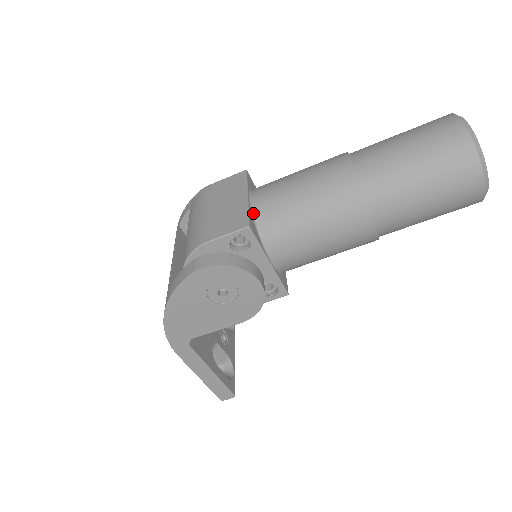
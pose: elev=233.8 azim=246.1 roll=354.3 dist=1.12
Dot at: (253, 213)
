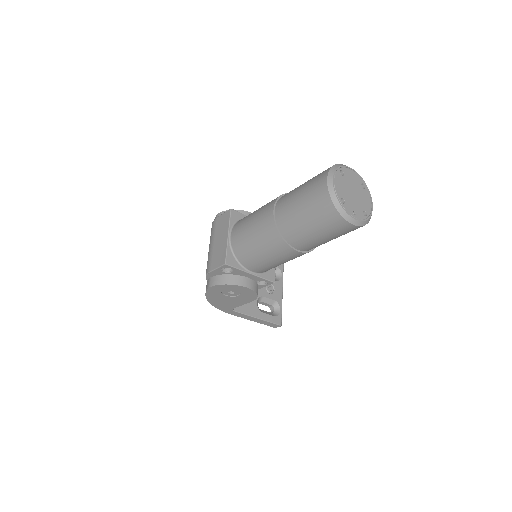
Dot at: (232, 248)
